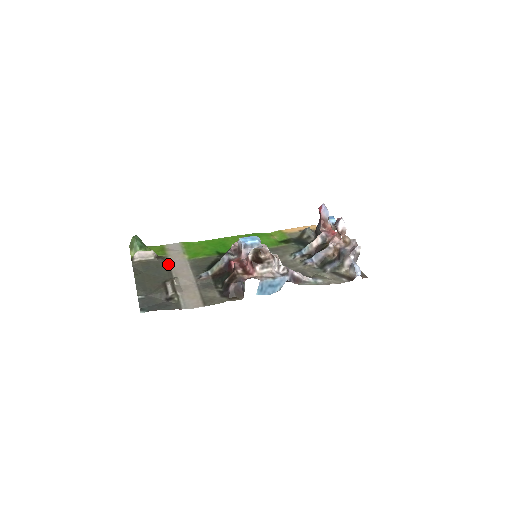
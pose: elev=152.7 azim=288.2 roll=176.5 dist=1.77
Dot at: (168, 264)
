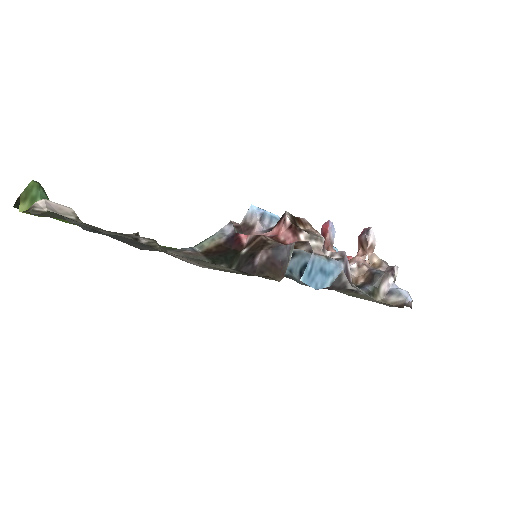
Dot at: occluded
